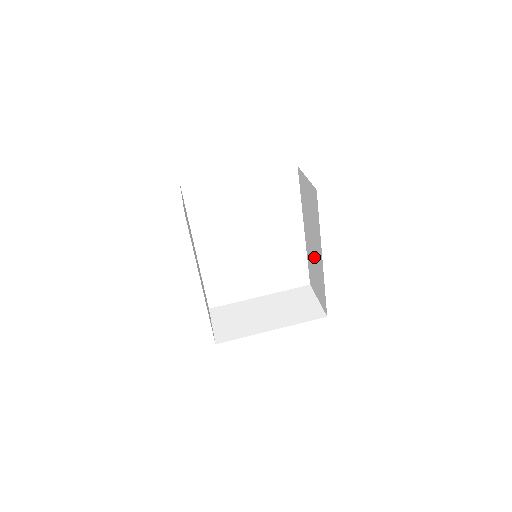
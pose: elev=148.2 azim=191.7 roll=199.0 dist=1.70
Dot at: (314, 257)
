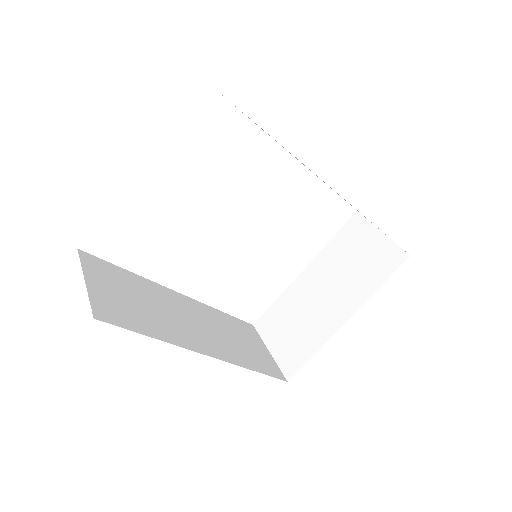
Dot at: occluded
